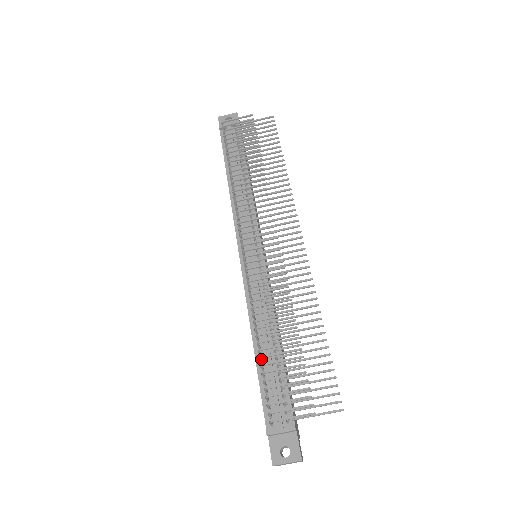
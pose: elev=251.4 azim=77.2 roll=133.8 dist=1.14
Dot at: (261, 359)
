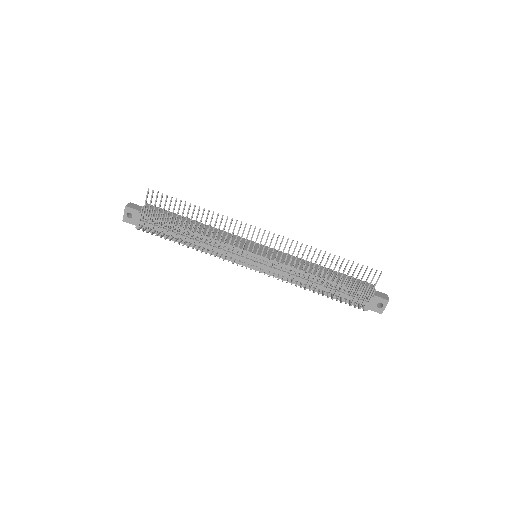
Dot at: (327, 295)
